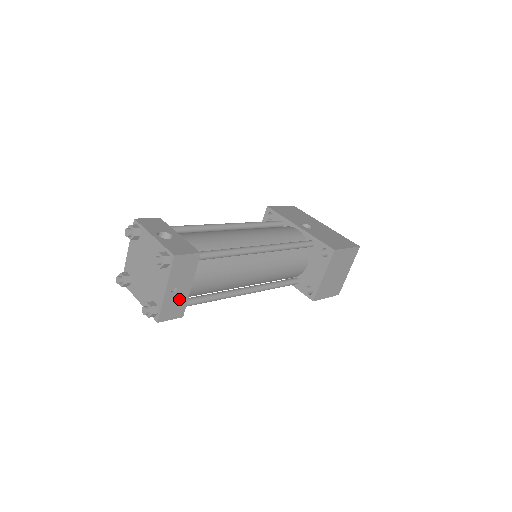
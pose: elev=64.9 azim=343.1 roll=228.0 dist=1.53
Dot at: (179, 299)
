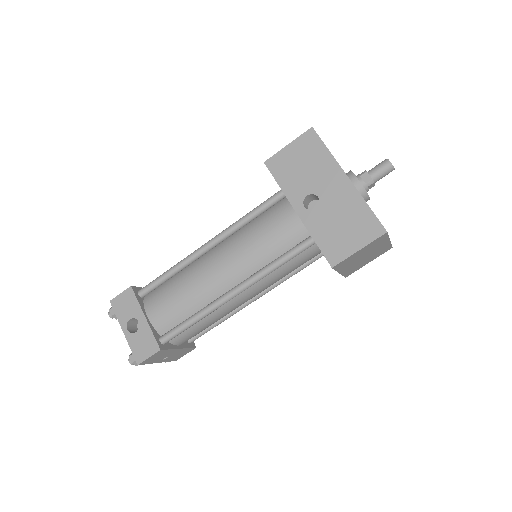
Dot at: (178, 353)
